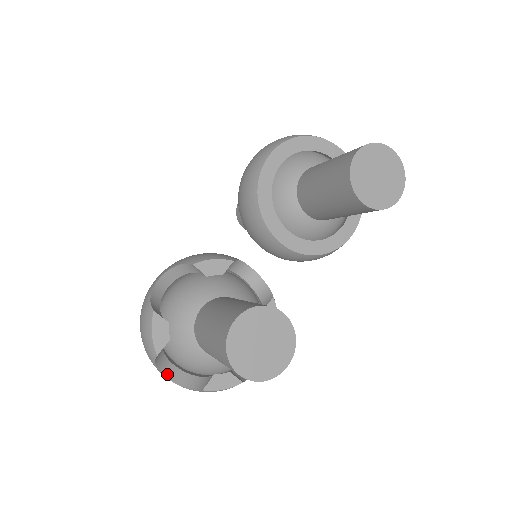
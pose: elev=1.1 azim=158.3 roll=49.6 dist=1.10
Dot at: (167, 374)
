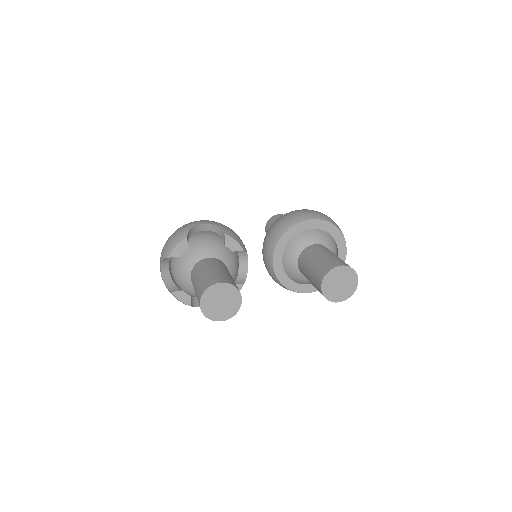
Dot at: (162, 268)
